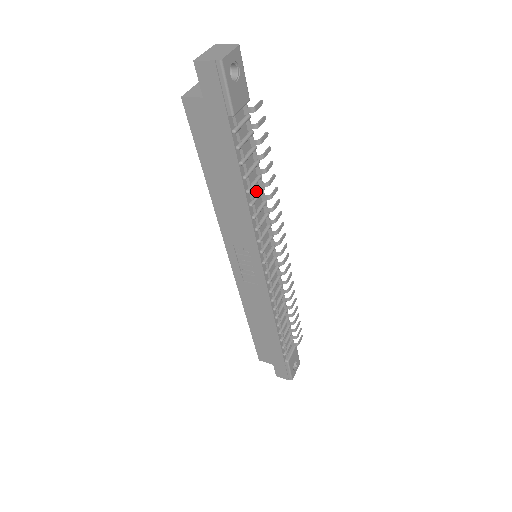
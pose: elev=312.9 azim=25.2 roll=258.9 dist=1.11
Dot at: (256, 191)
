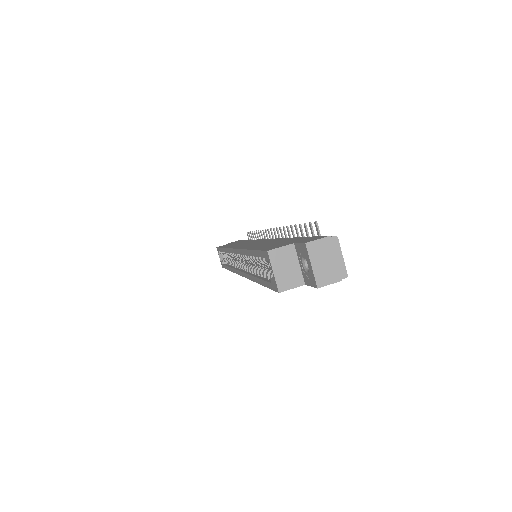
Dot at: occluded
